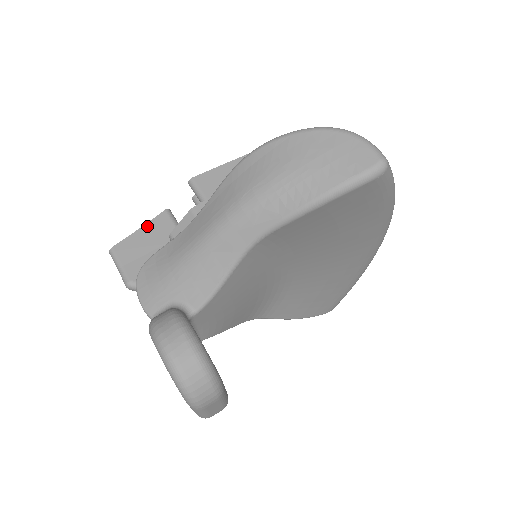
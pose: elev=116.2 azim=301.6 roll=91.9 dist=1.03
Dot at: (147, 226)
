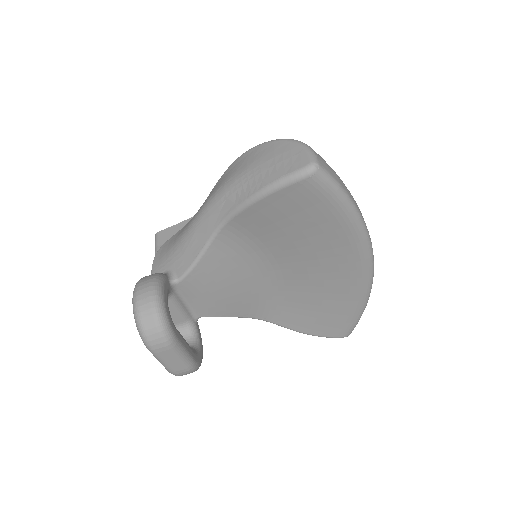
Dot at: (187, 221)
